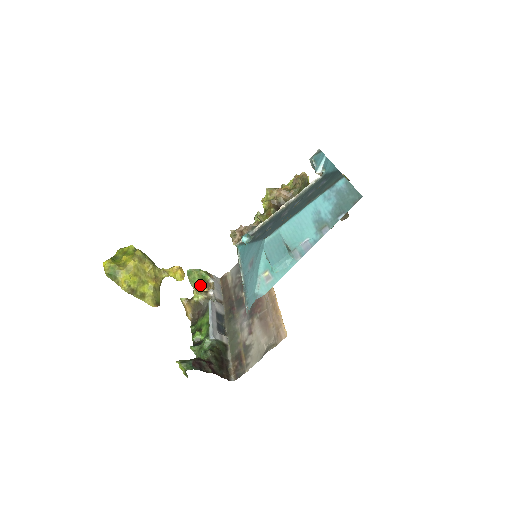
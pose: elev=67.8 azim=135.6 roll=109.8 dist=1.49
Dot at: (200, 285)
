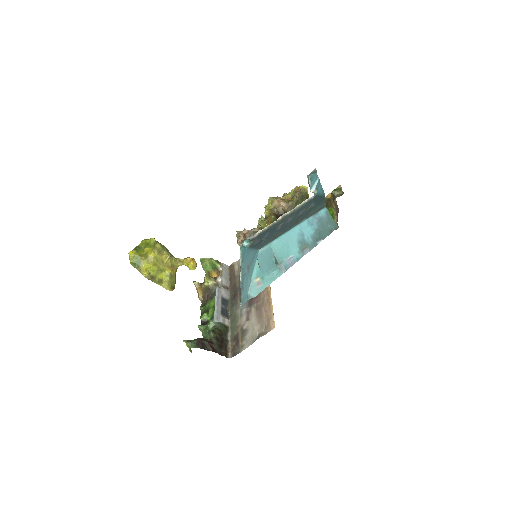
Dot at: (211, 271)
